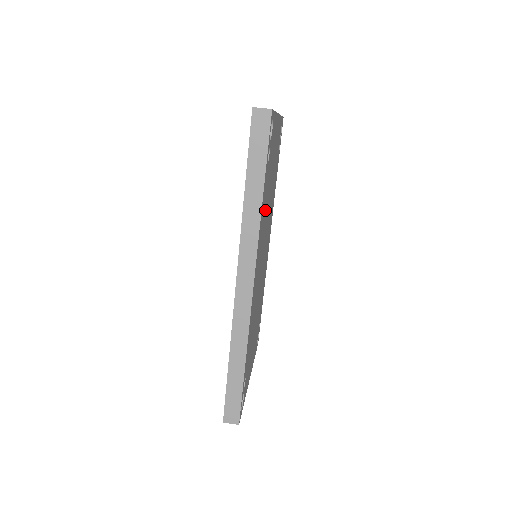
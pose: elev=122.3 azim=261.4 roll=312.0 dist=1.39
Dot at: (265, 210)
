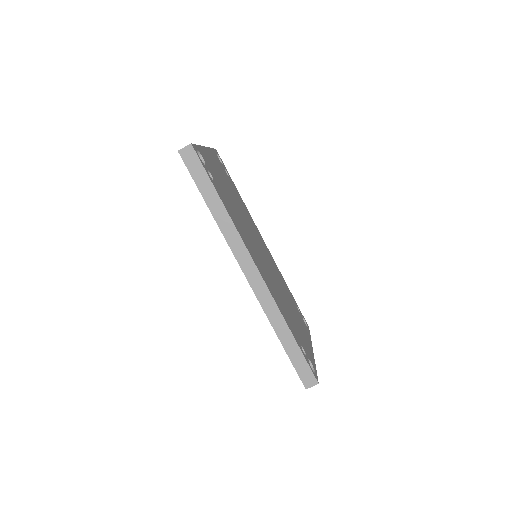
Dot at: (236, 216)
